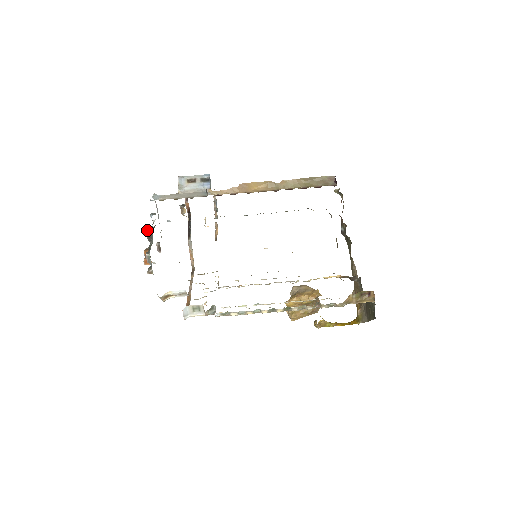
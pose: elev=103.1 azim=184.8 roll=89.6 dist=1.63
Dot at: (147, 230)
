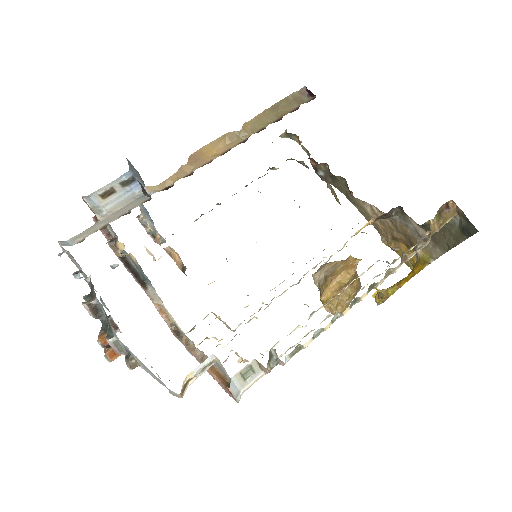
Dot at: (84, 302)
